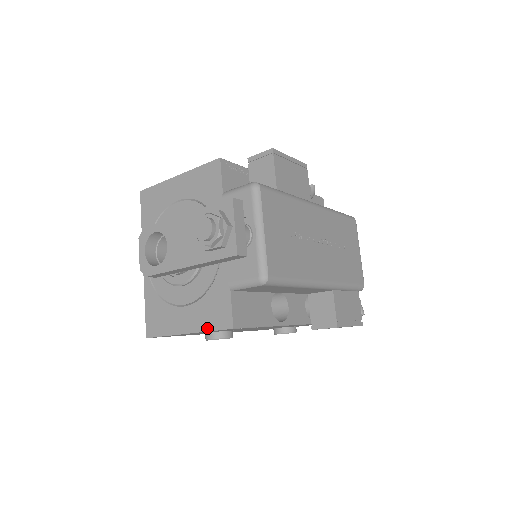
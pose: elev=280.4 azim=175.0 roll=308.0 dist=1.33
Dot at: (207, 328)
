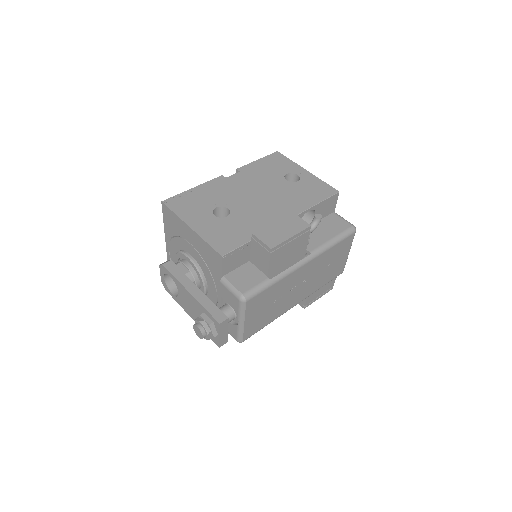
Dot at: occluded
